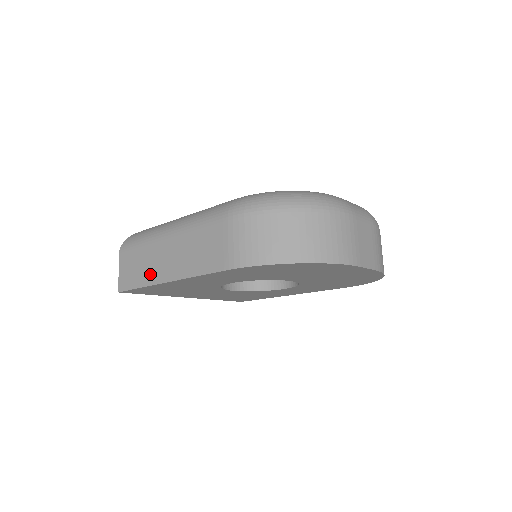
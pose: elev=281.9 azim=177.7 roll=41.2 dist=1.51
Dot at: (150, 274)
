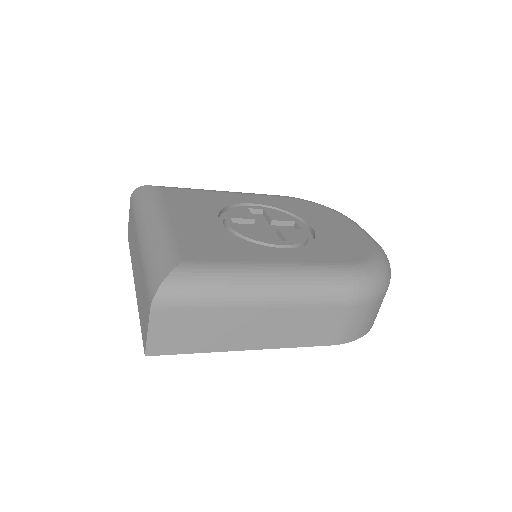
Dot at: (221, 341)
